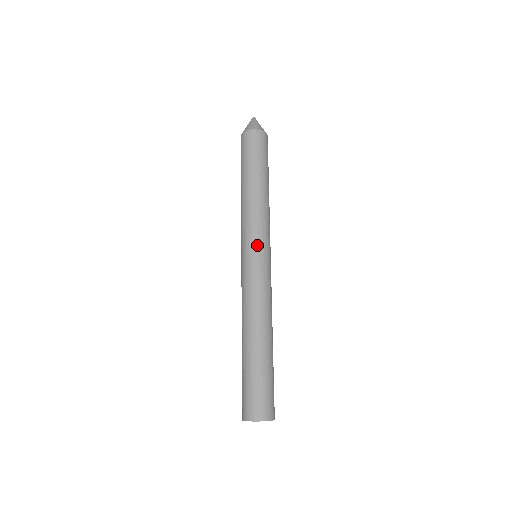
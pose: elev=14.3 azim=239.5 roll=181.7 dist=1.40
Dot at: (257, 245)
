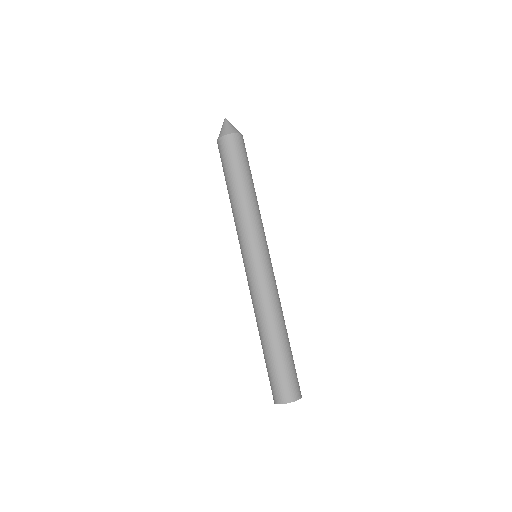
Dot at: (246, 250)
